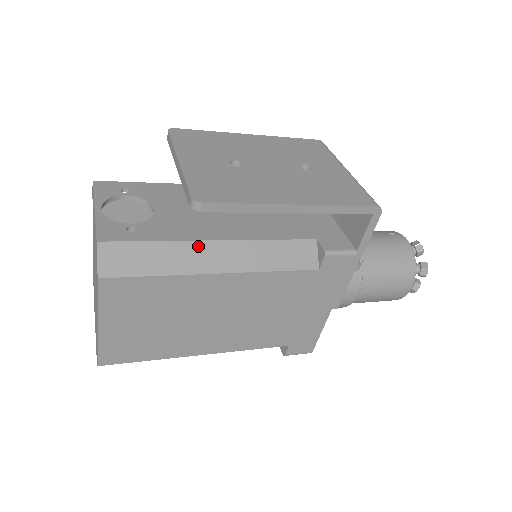
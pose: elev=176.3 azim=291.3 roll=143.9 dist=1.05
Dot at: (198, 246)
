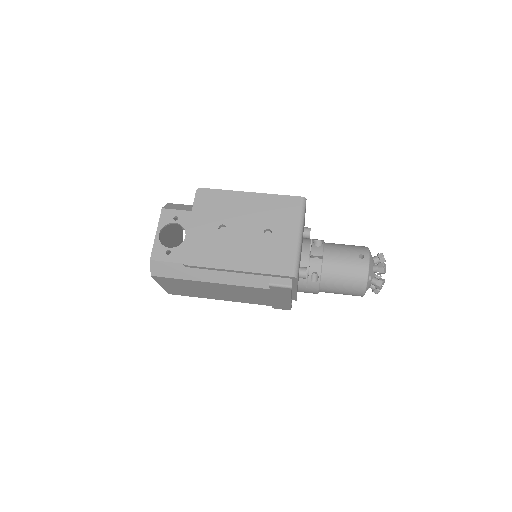
Dot at: occluded
